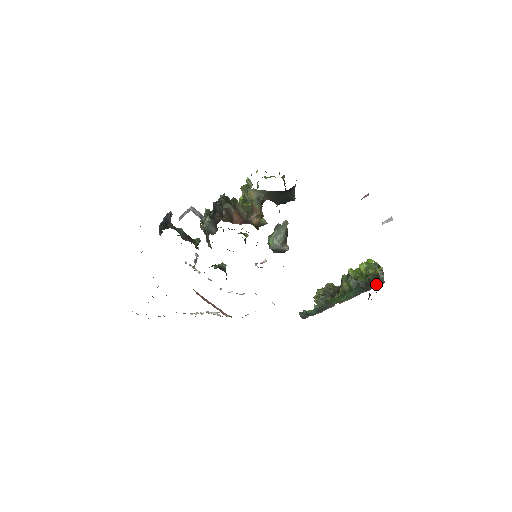
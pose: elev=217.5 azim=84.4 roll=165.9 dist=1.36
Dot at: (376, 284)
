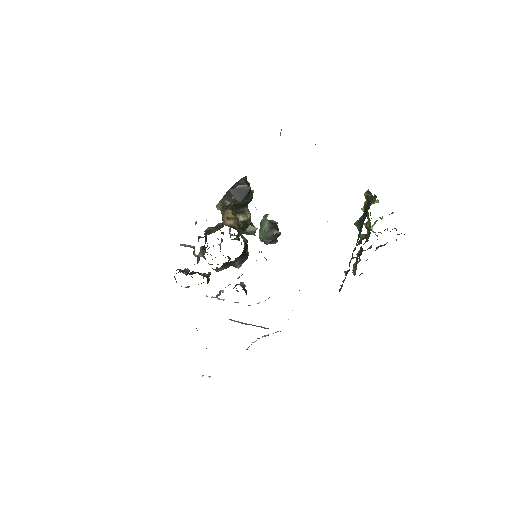
Dot at: (370, 205)
